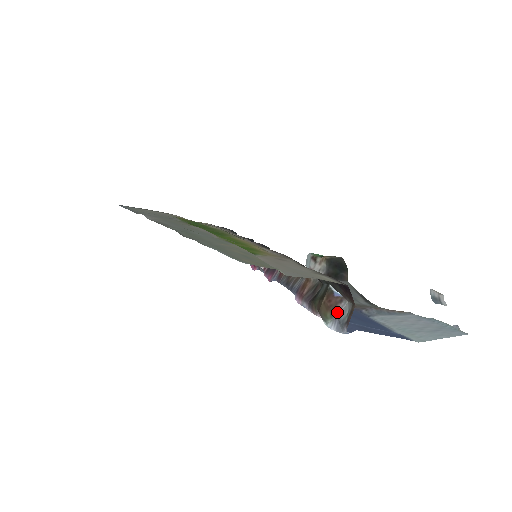
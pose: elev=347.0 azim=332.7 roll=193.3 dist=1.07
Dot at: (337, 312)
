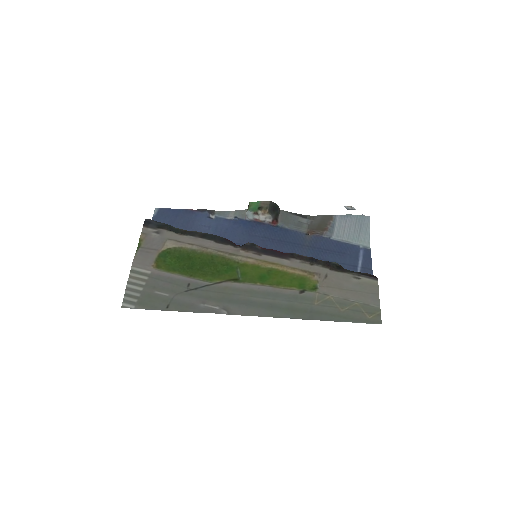
Dot at: occluded
